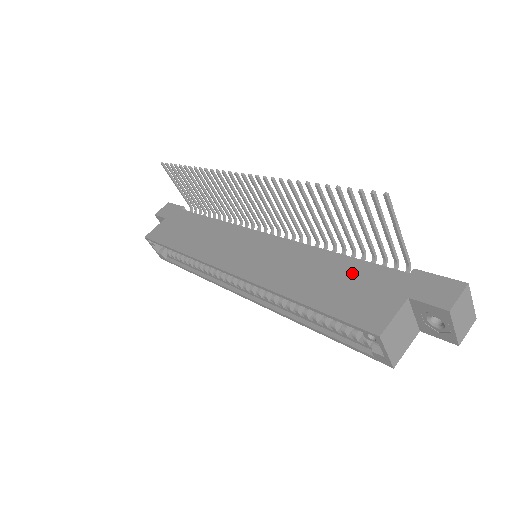
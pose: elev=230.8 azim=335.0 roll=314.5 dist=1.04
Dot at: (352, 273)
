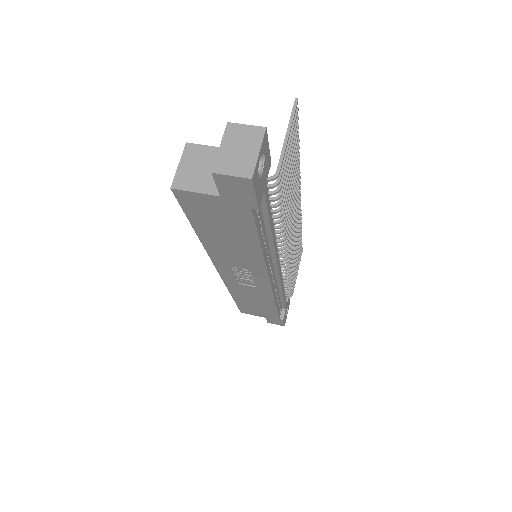
Dot at: occluded
